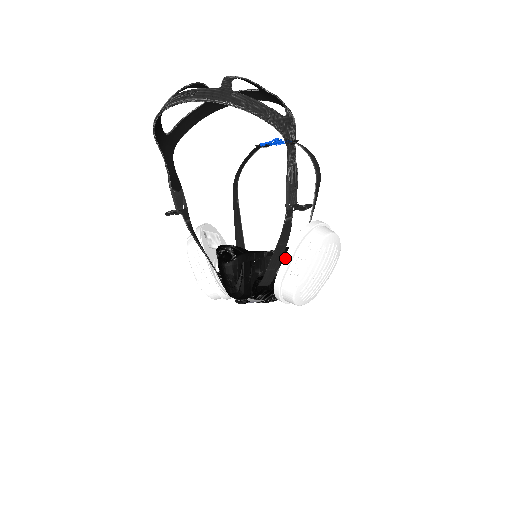
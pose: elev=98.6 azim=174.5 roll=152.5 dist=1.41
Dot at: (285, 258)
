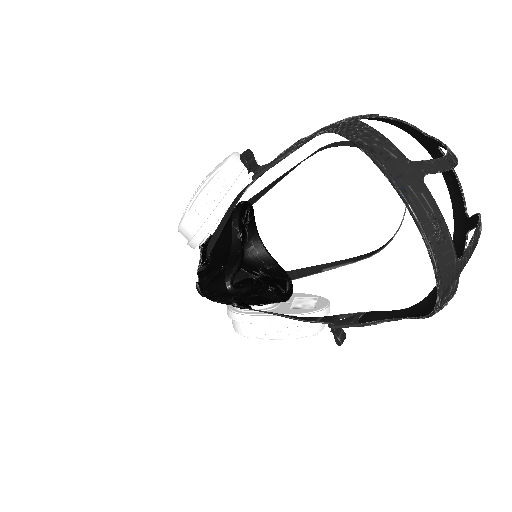
Dot at: (275, 317)
